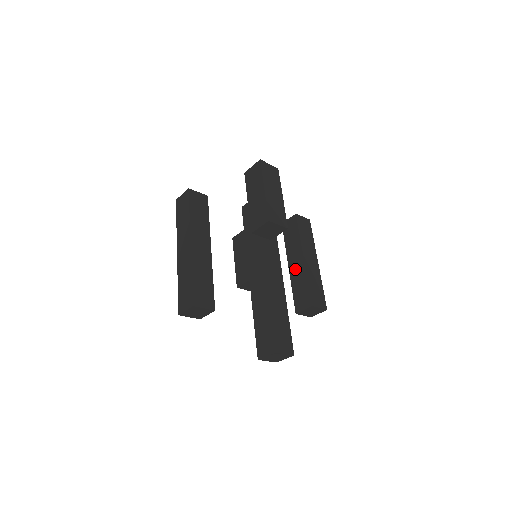
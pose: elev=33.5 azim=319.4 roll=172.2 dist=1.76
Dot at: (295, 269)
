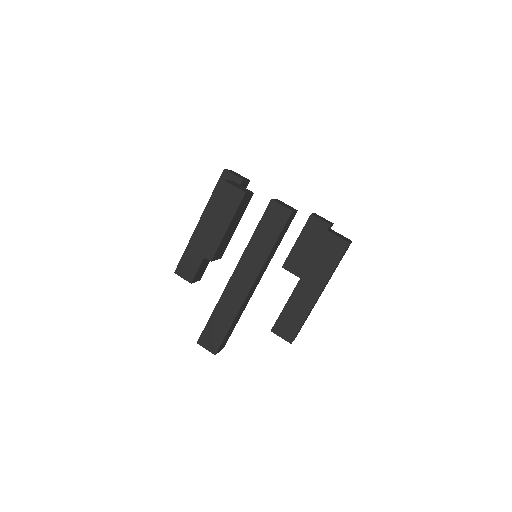
Dot at: occluded
